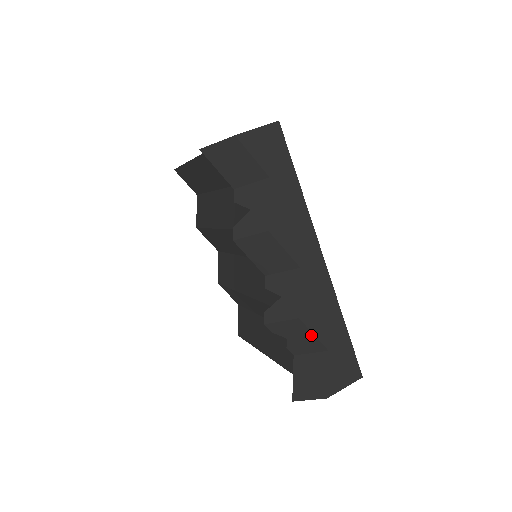
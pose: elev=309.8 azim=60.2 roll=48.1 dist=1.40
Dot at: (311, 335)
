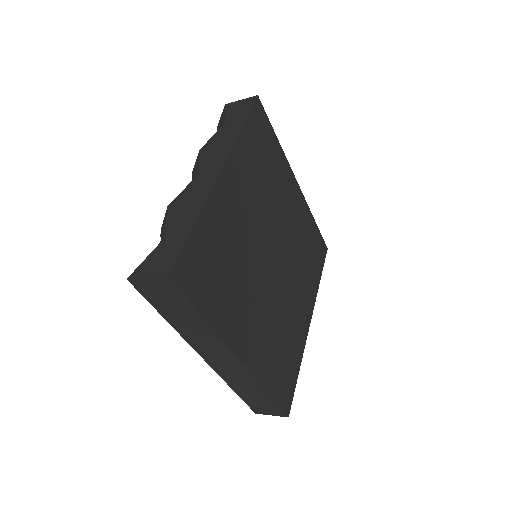
Dot at: (166, 223)
